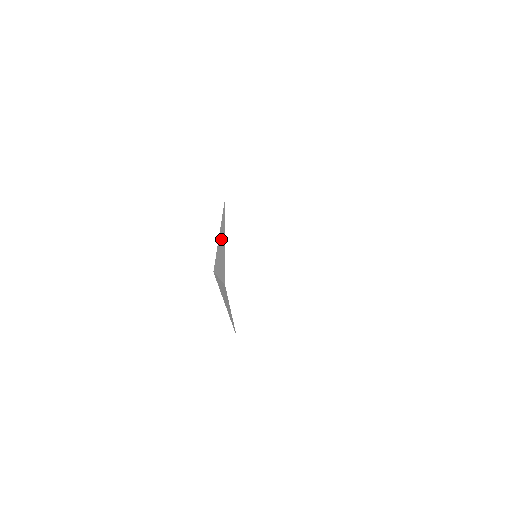
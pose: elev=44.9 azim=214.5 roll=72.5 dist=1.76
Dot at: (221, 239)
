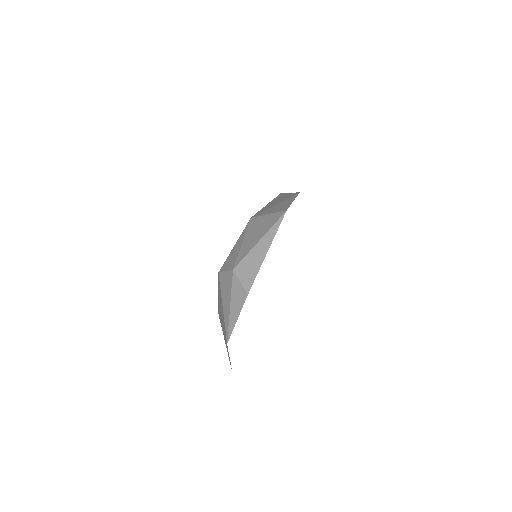
Dot at: (262, 246)
